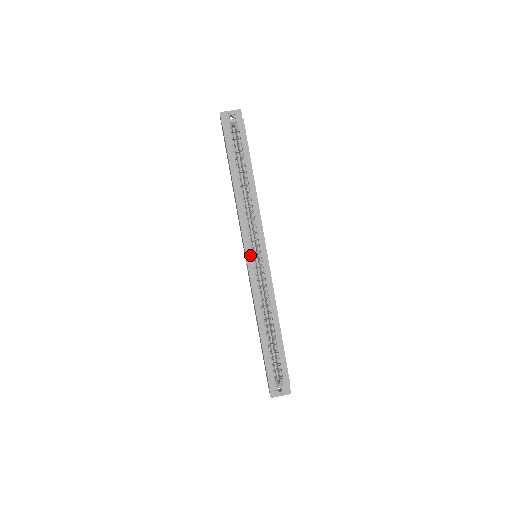
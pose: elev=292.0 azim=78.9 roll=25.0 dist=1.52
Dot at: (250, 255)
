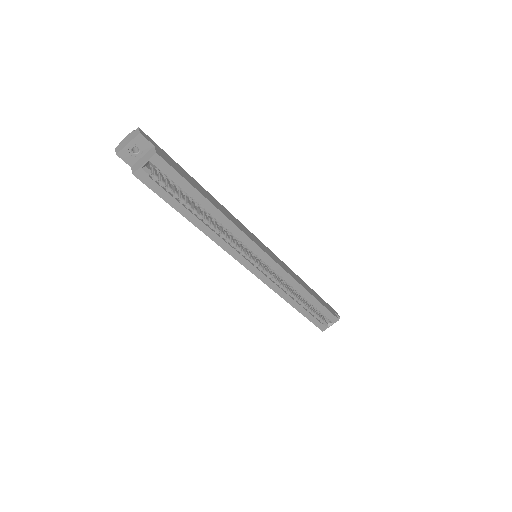
Dot at: (252, 267)
